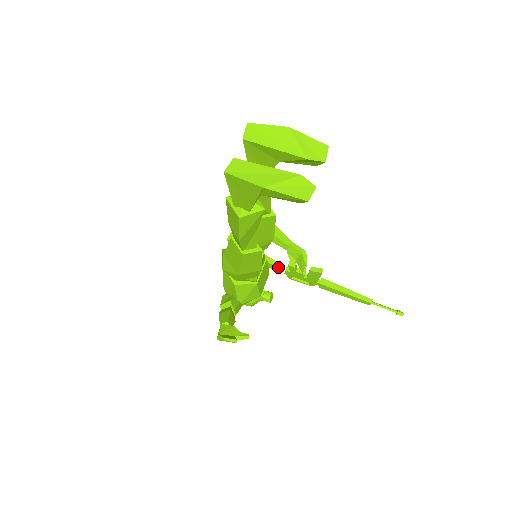
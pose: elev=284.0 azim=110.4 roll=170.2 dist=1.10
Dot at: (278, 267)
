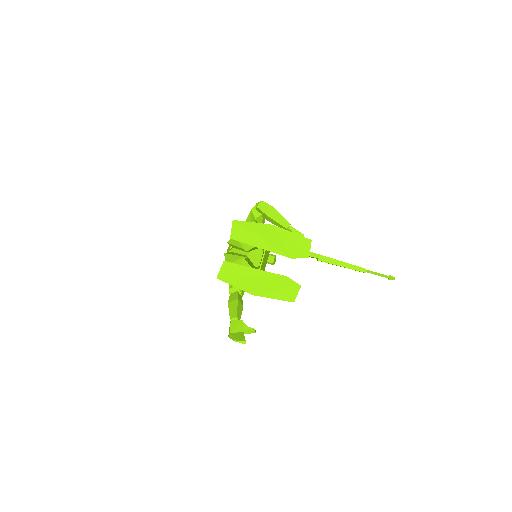
Dot at: occluded
